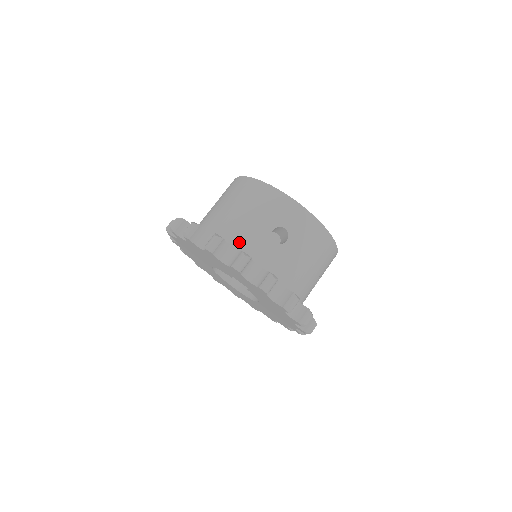
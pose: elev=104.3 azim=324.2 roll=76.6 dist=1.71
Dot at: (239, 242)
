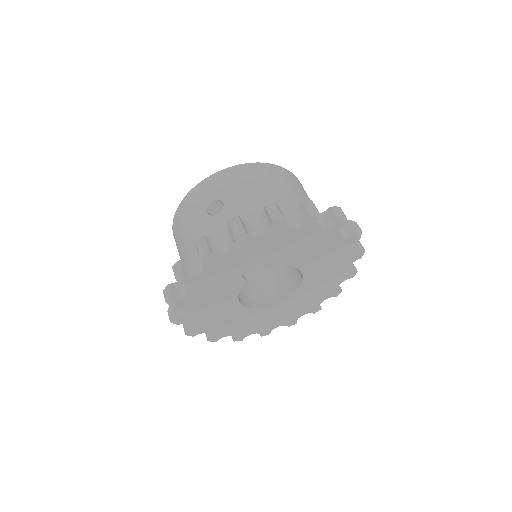
Dot at: occluded
